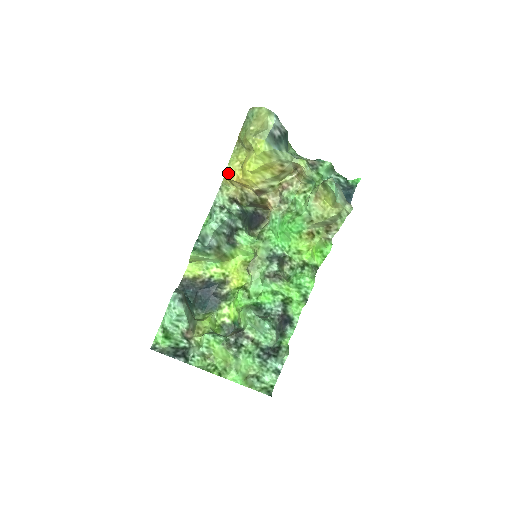
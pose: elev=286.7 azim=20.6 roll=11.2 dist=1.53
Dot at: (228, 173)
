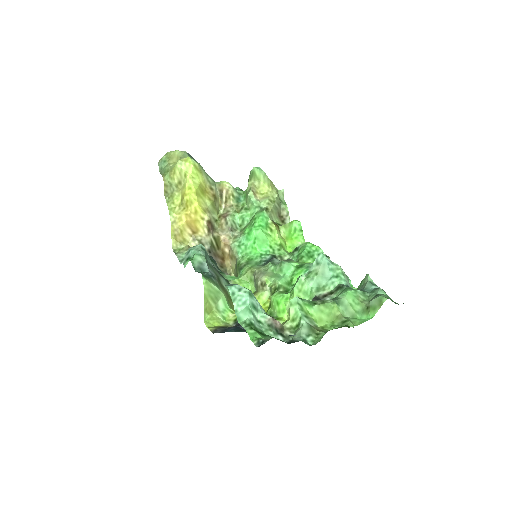
Dot at: (174, 223)
